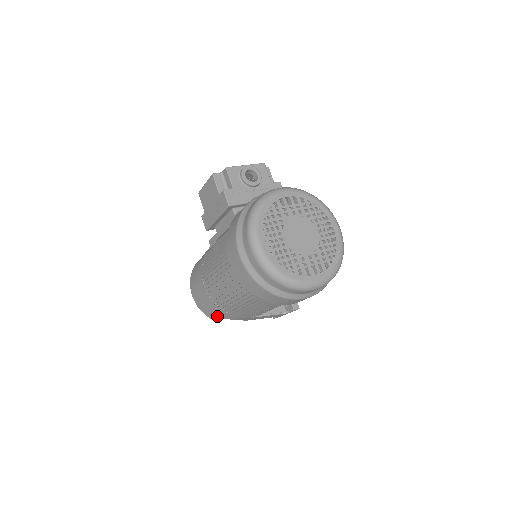
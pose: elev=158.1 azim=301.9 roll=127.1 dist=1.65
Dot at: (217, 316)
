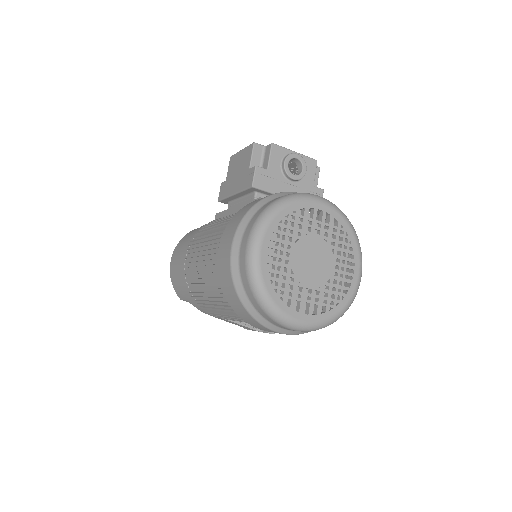
Dot at: (184, 296)
